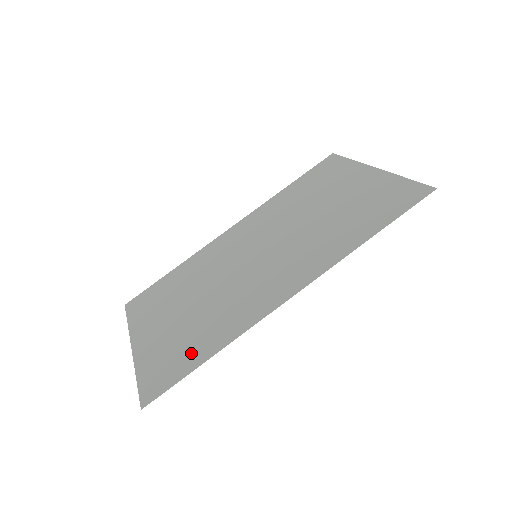
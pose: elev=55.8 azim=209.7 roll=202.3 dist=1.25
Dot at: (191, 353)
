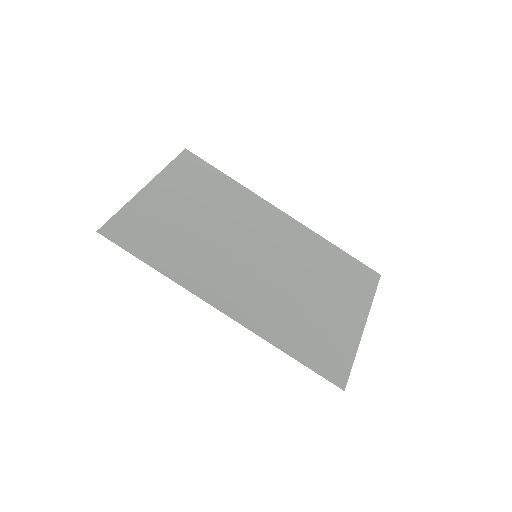
Dot at: (153, 248)
